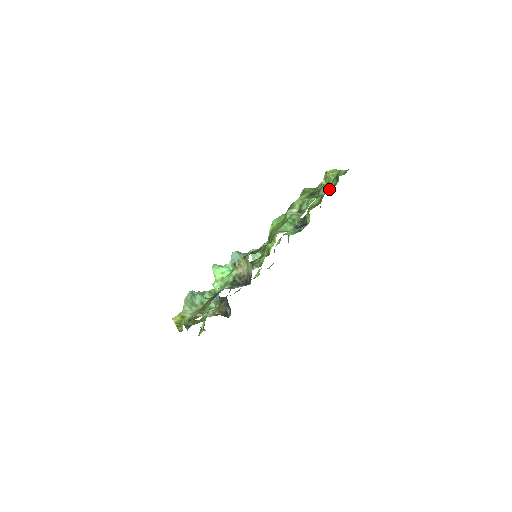
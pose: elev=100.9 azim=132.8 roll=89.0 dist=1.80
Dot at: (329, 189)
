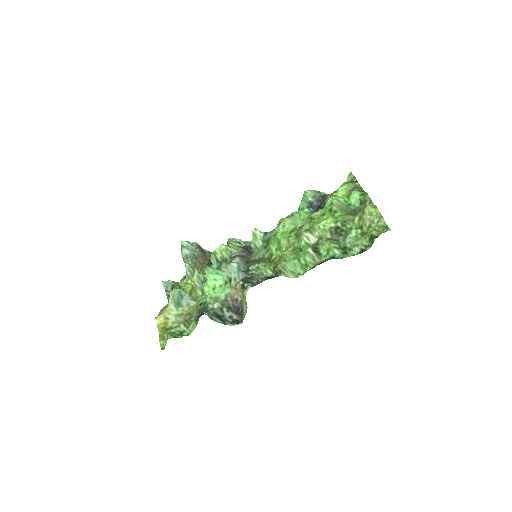
Dot at: (358, 247)
